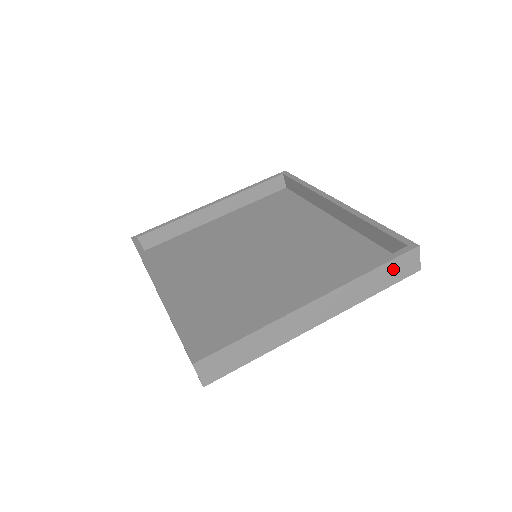
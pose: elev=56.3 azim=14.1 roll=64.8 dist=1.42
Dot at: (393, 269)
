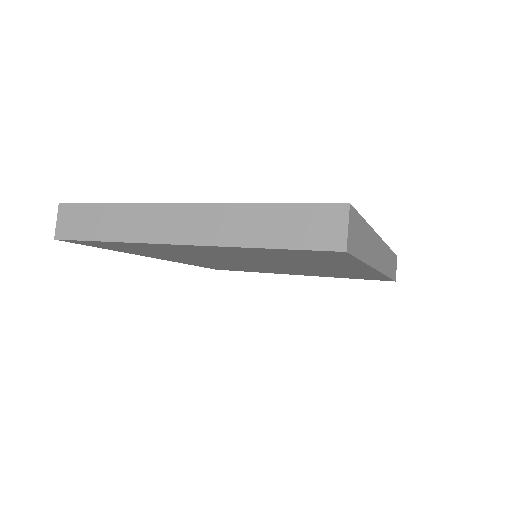
Dot at: (298, 221)
